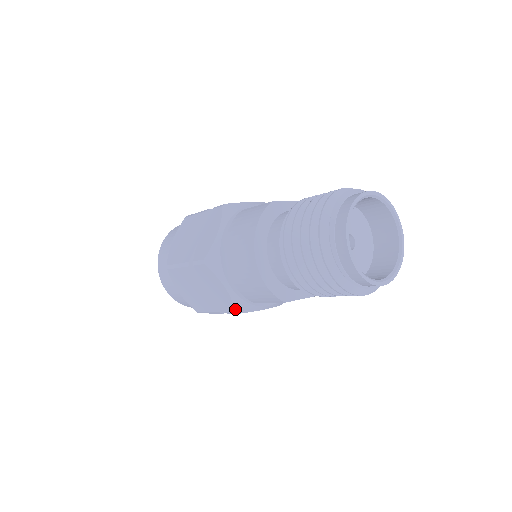
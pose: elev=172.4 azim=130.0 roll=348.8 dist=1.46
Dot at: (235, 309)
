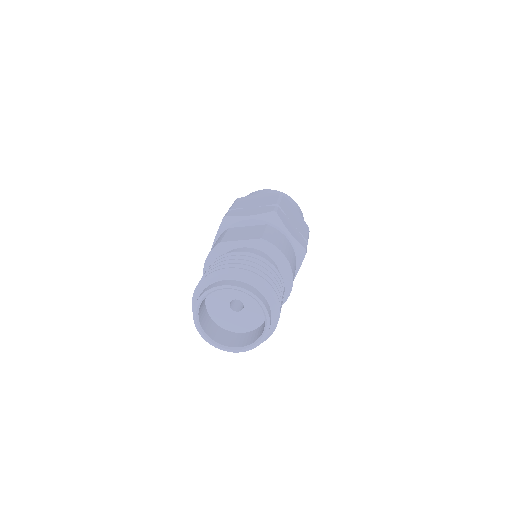
Dot at: occluded
